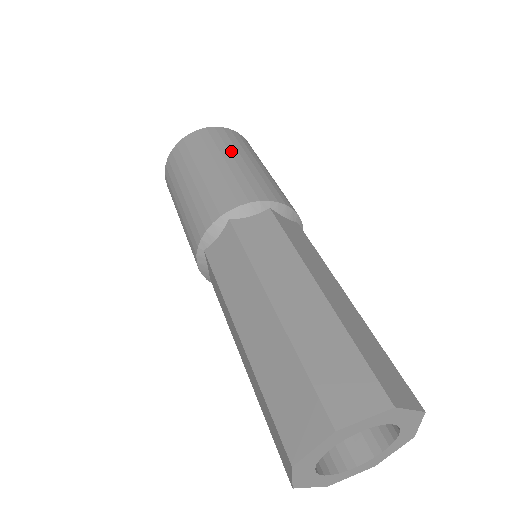
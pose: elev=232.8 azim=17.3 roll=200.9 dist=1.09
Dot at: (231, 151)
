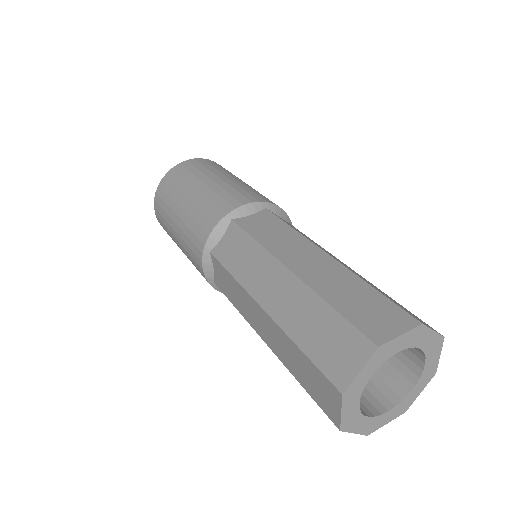
Dot at: occluded
